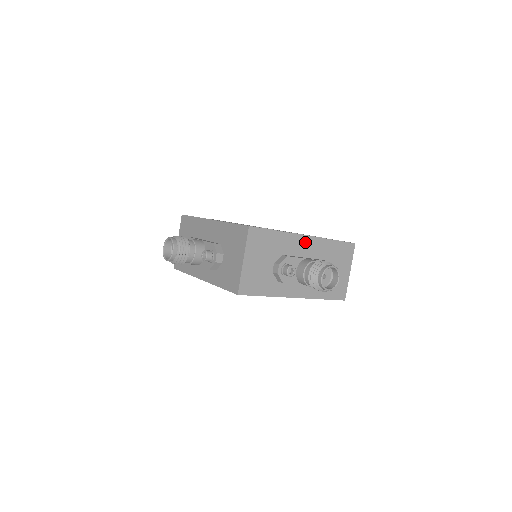
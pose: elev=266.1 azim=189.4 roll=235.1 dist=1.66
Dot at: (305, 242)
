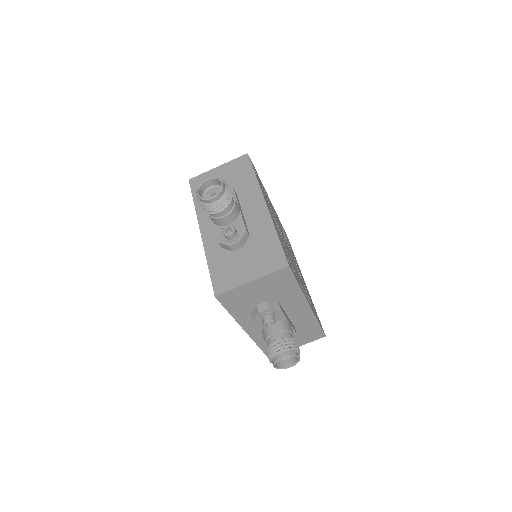
Dot at: (303, 308)
